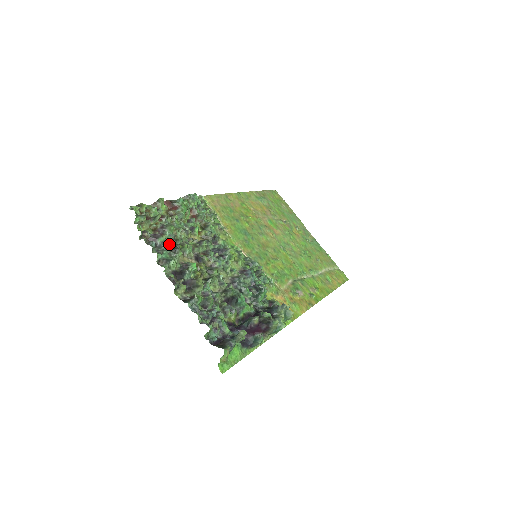
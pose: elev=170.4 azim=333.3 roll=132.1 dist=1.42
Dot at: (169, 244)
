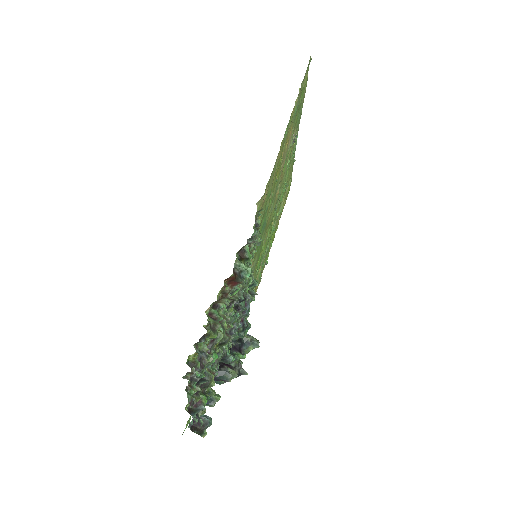
Dot at: occluded
